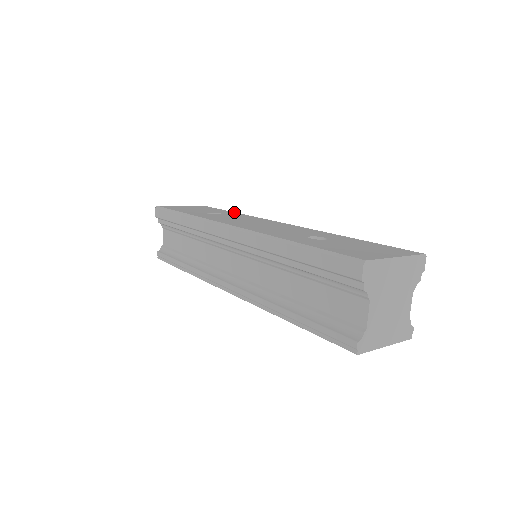
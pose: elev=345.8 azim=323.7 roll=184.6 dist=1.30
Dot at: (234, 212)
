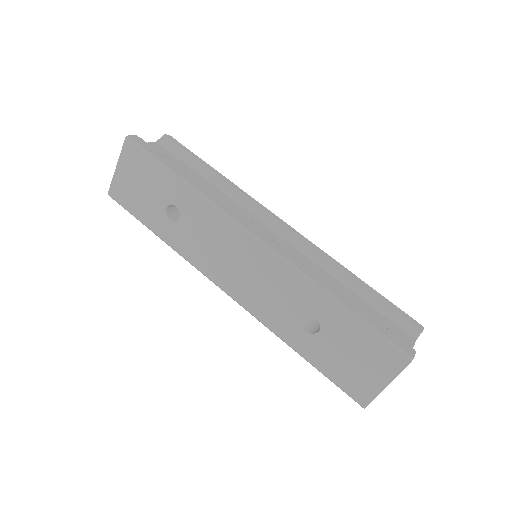
Dot at: (179, 182)
